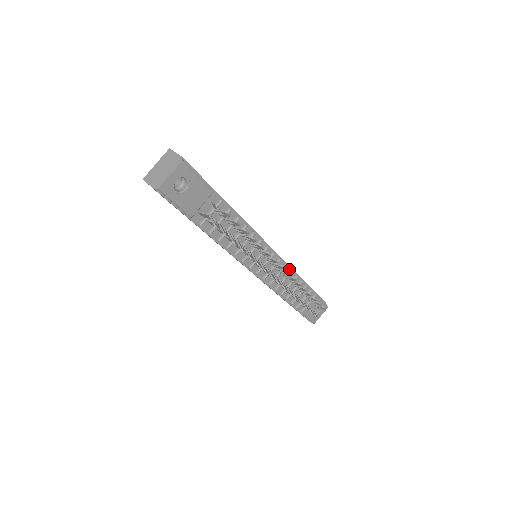
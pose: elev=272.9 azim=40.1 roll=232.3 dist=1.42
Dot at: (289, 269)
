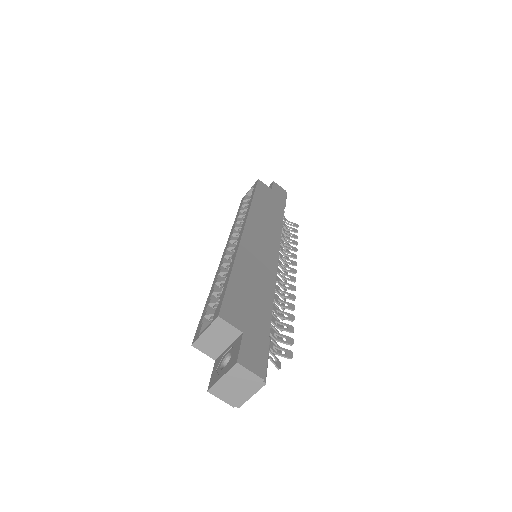
Dot at: occluded
